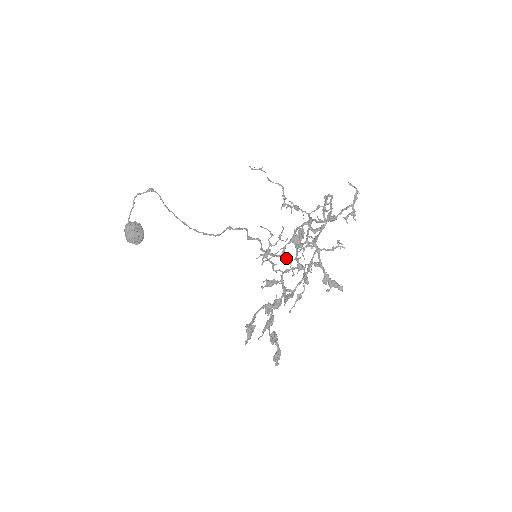
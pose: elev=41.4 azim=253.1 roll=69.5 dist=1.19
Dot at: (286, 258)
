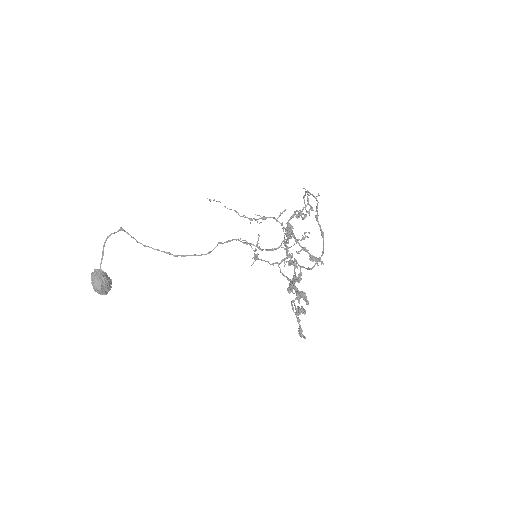
Dot at: (284, 248)
